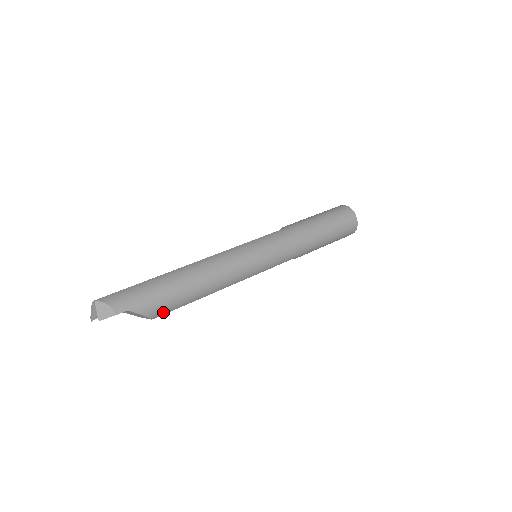
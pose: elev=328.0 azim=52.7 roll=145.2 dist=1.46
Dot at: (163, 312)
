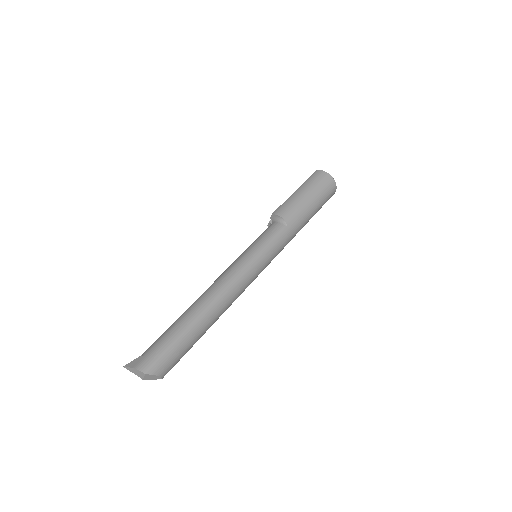
Dot at: occluded
